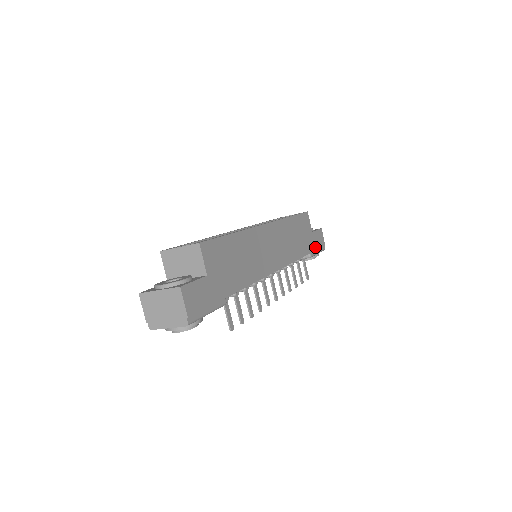
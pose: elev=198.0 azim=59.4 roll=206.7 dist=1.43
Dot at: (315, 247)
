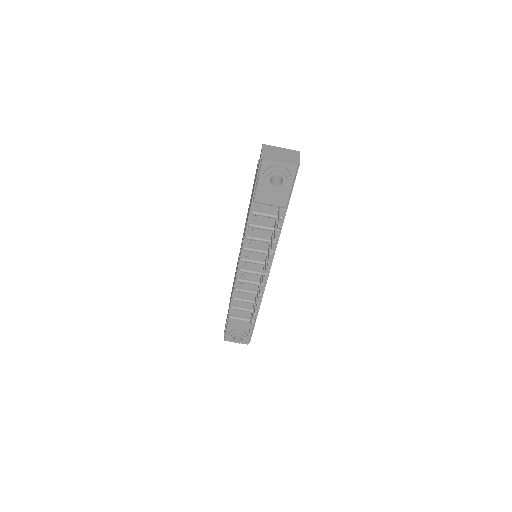
Dot at: occluded
